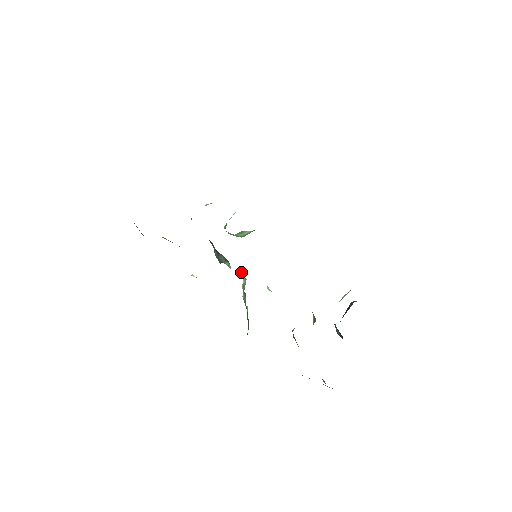
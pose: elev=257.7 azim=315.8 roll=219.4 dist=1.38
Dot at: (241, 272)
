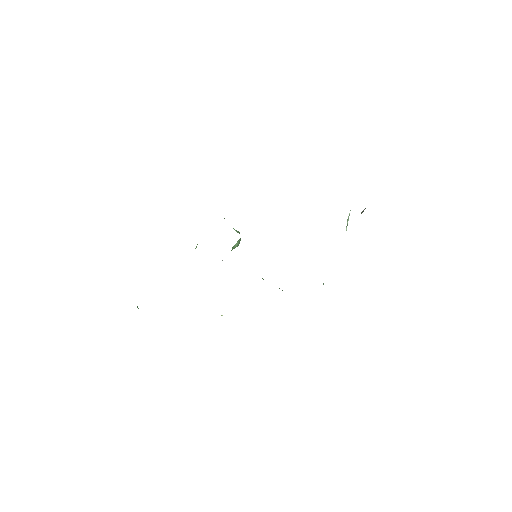
Dot at: occluded
